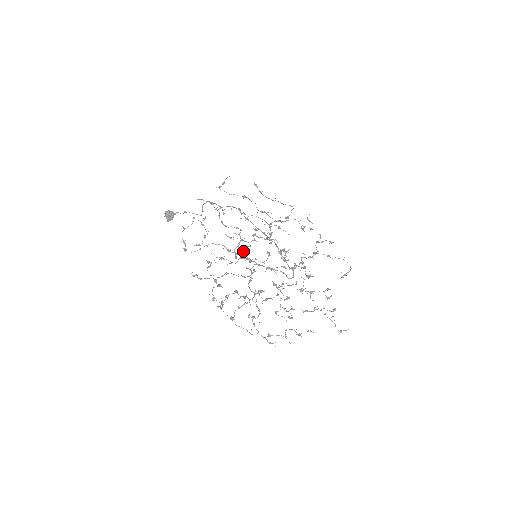
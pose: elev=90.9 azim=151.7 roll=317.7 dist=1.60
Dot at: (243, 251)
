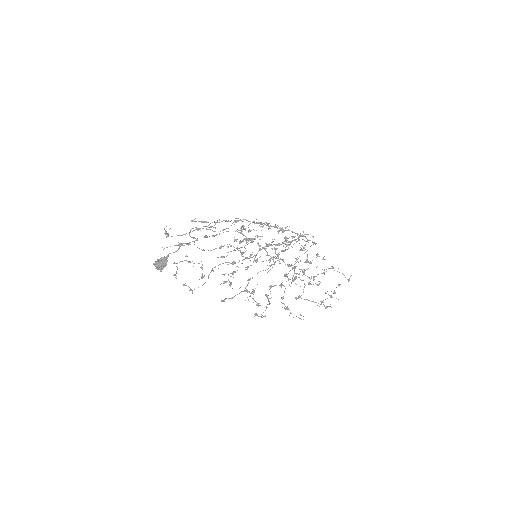
Dot at: occluded
